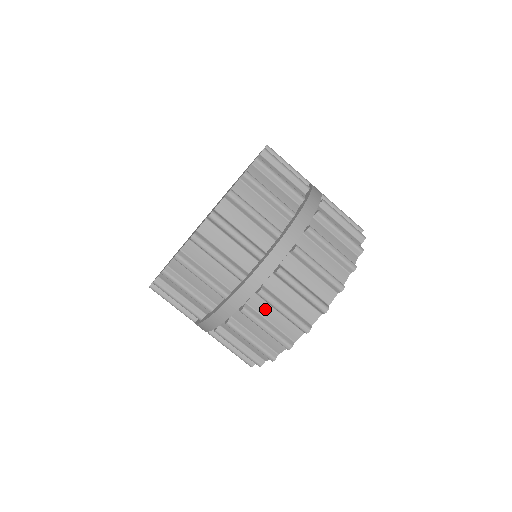
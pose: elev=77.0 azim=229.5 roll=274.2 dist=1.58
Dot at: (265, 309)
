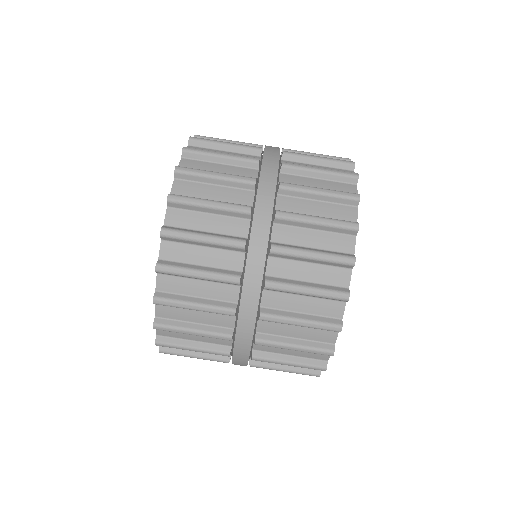
Dot at: (291, 269)
